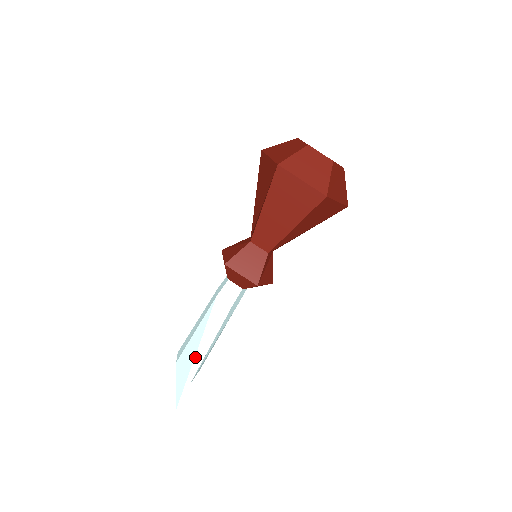
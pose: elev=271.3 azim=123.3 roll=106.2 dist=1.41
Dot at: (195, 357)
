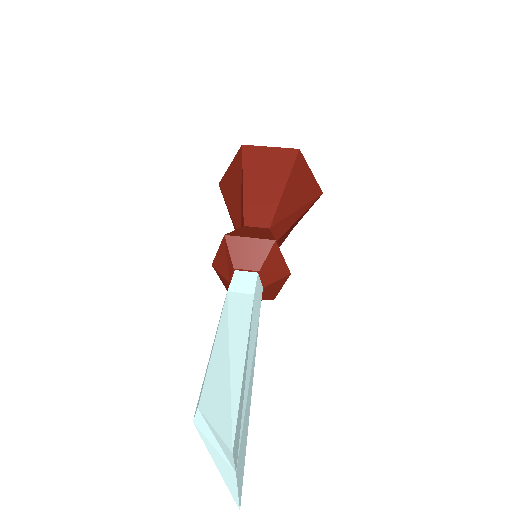
Dot at: (230, 361)
